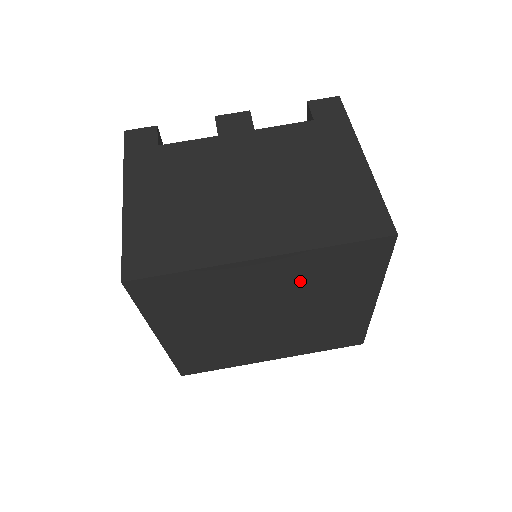
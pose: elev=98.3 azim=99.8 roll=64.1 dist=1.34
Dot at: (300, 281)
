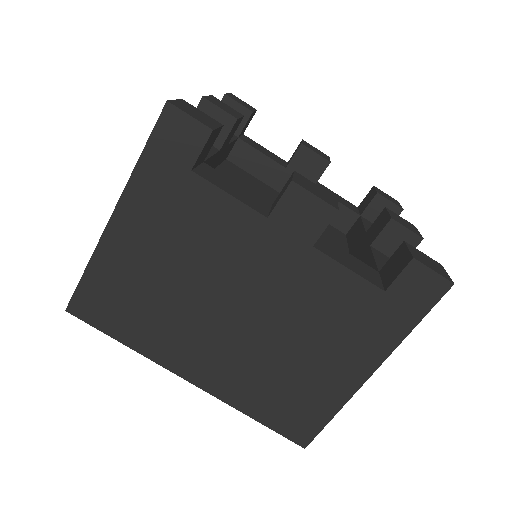
Dot at: occluded
